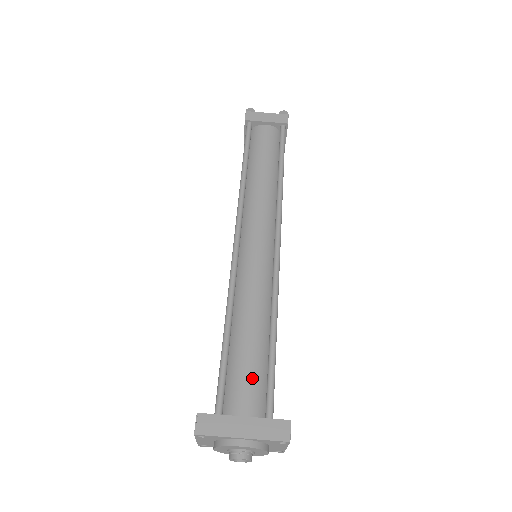
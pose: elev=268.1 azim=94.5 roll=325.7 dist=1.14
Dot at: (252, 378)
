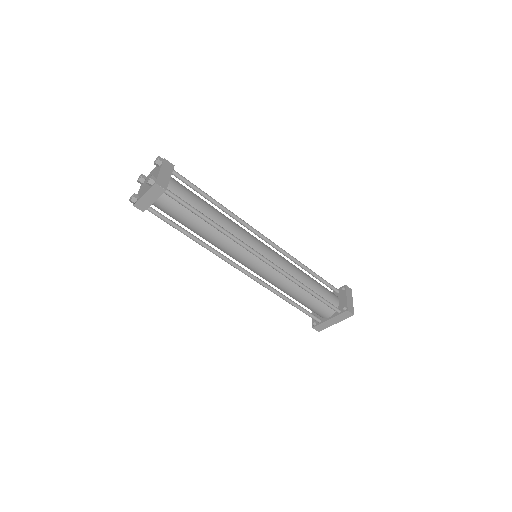
Dot at: (318, 307)
